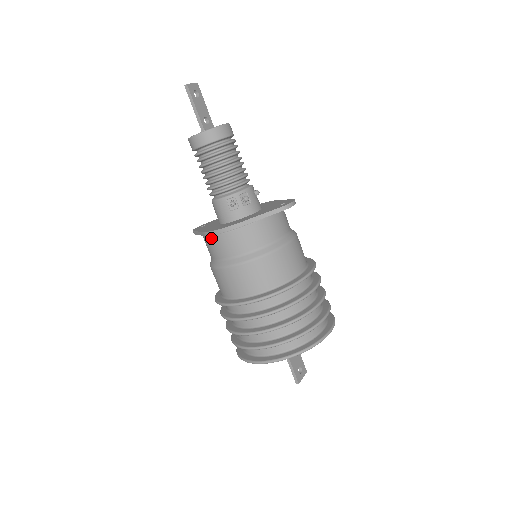
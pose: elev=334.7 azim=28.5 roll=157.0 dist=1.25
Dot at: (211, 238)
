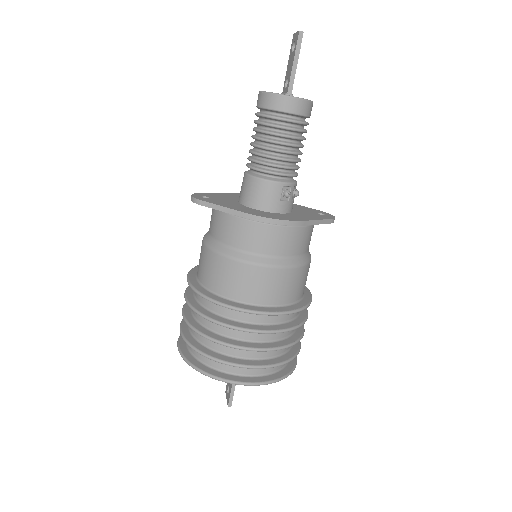
Dot at: (258, 225)
